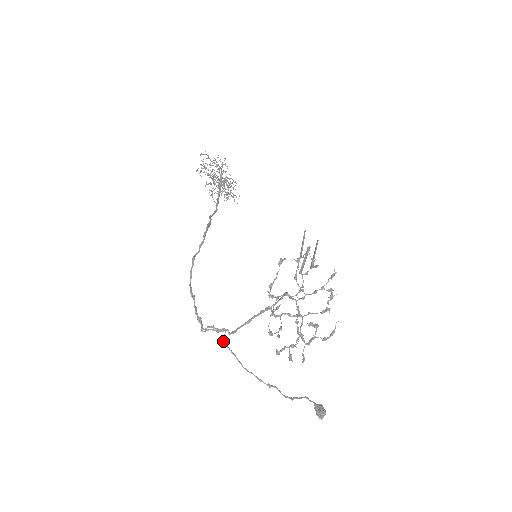
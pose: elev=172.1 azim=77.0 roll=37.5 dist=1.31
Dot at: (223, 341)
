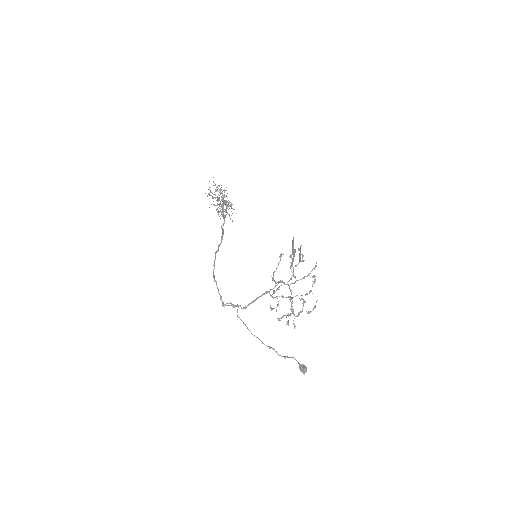
Dot at: occluded
